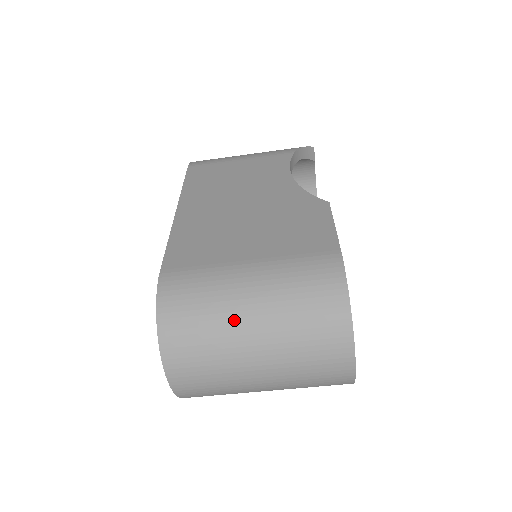
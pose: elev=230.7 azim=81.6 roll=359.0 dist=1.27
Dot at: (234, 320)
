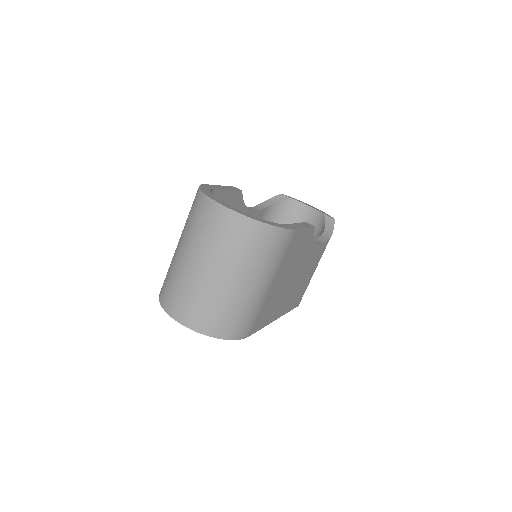
Dot at: (175, 257)
